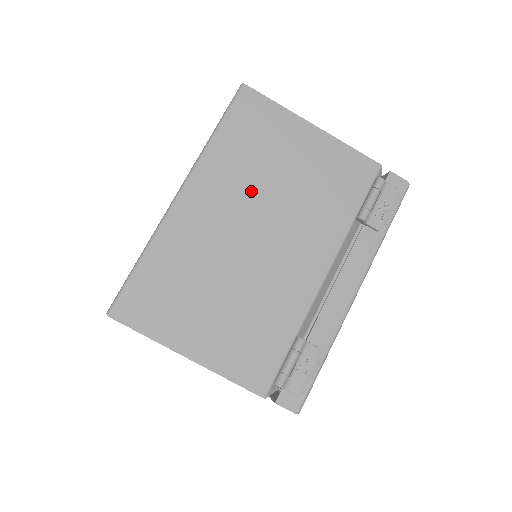
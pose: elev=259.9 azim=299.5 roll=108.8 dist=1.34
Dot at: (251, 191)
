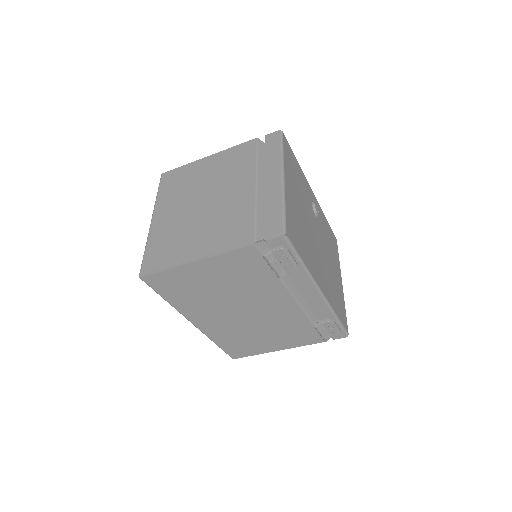
Dot at: (215, 304)
